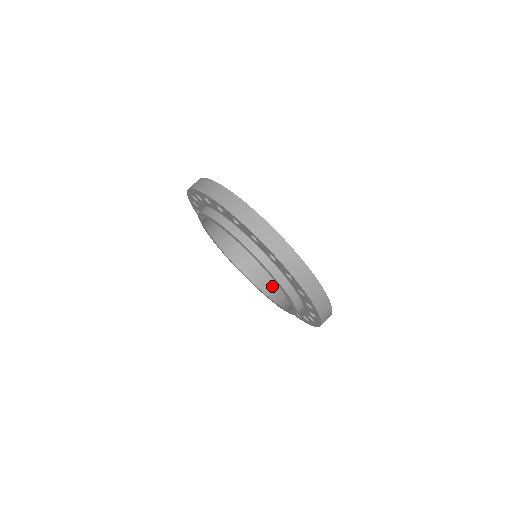
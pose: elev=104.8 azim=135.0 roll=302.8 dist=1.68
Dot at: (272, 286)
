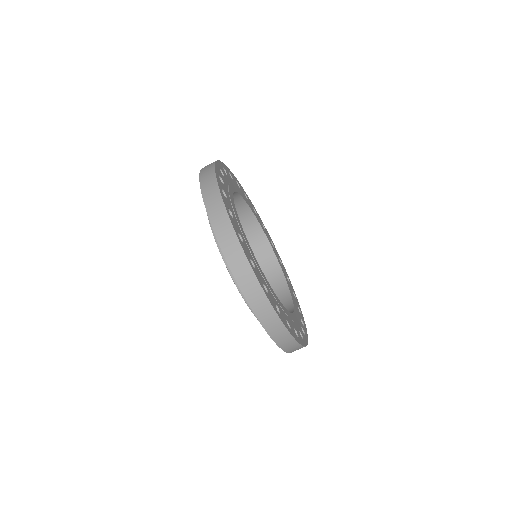
Dot at: (278, 288)
